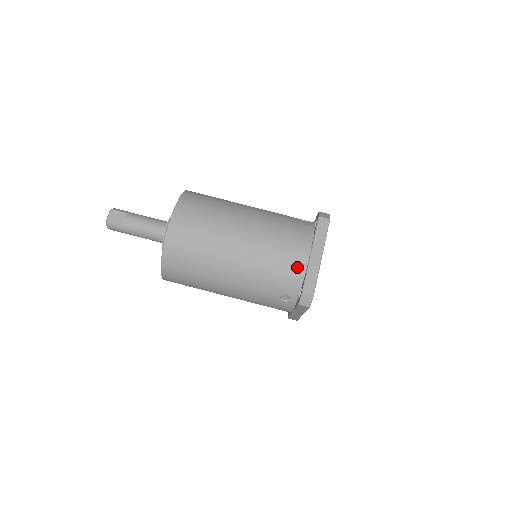
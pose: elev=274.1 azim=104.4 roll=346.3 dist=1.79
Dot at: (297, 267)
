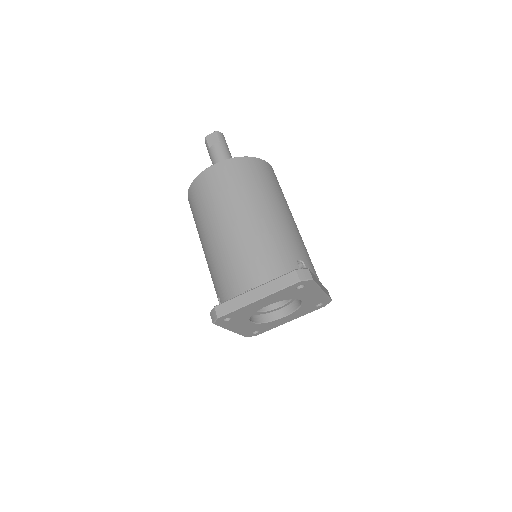
Dot at: (236, 286)
